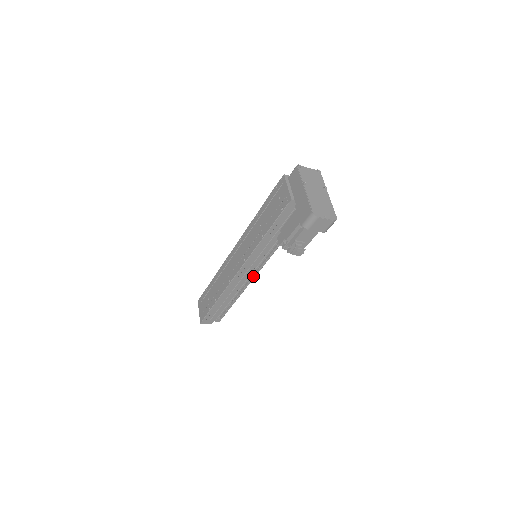
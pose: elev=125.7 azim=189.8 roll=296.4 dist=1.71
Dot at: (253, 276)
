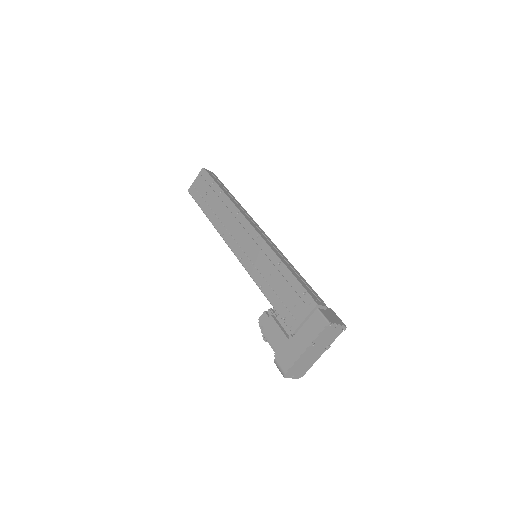
Dot at: occluded
